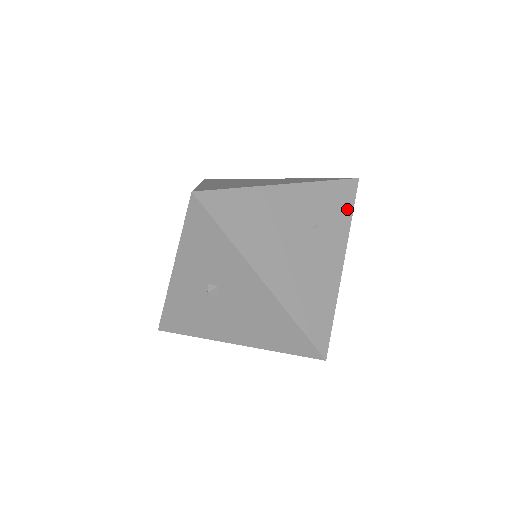
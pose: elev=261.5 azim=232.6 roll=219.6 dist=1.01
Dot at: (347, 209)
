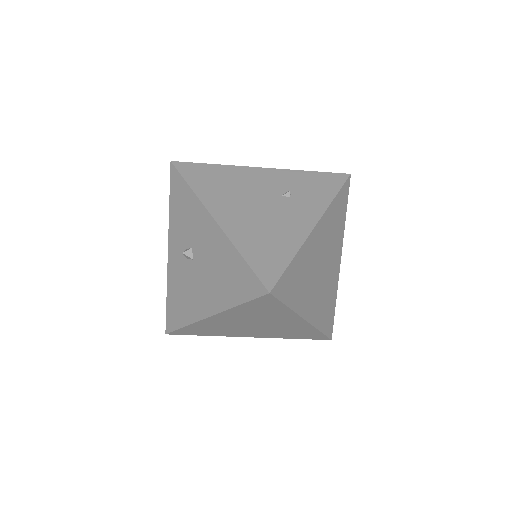
Dot at: (330, 191)
